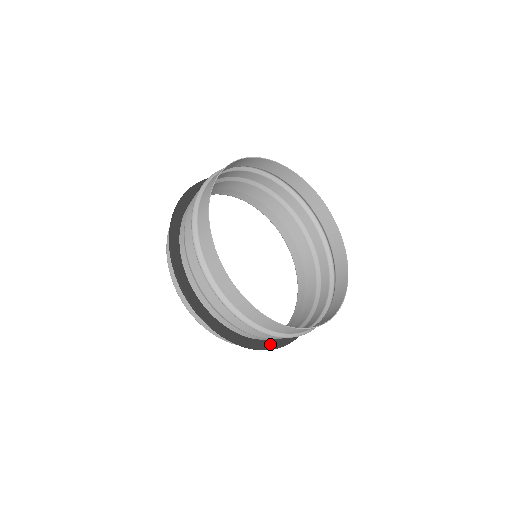
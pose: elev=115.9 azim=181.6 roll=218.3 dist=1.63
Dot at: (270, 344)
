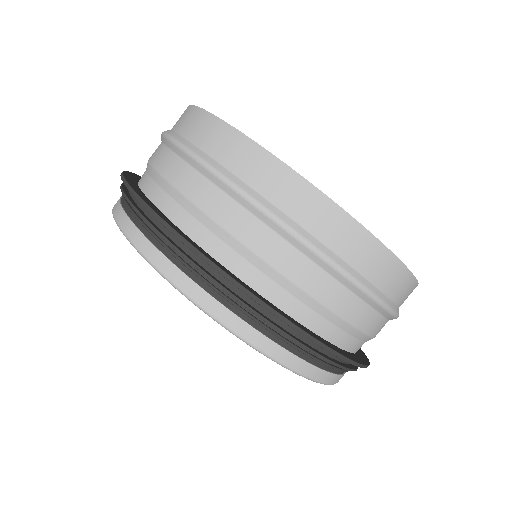
Dot at: (347, 355)
